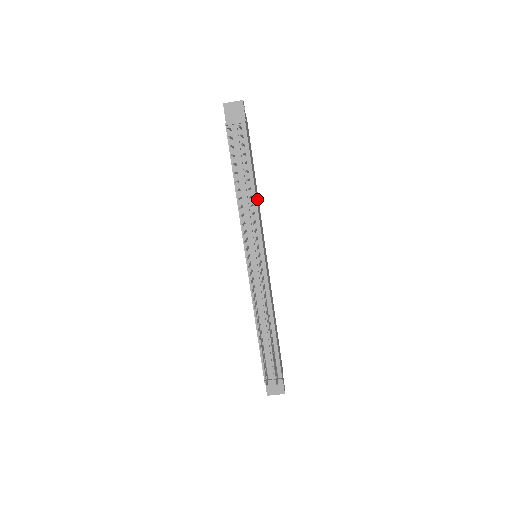
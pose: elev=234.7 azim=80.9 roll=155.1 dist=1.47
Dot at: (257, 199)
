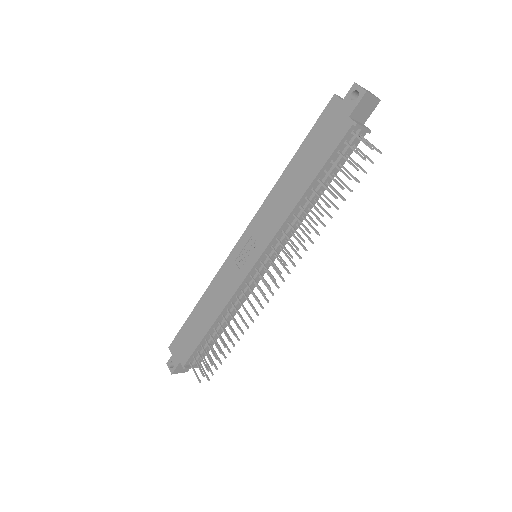
Dot at: occluded
